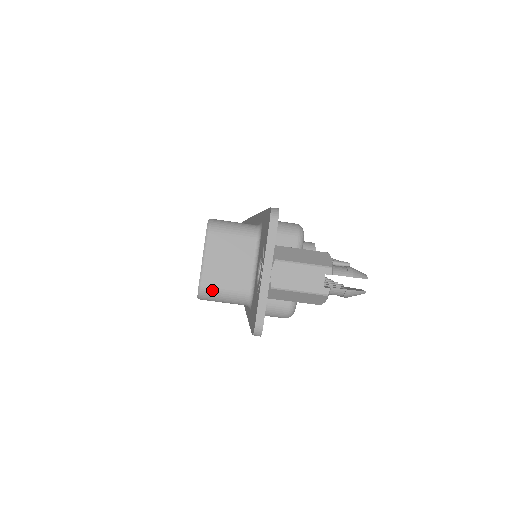
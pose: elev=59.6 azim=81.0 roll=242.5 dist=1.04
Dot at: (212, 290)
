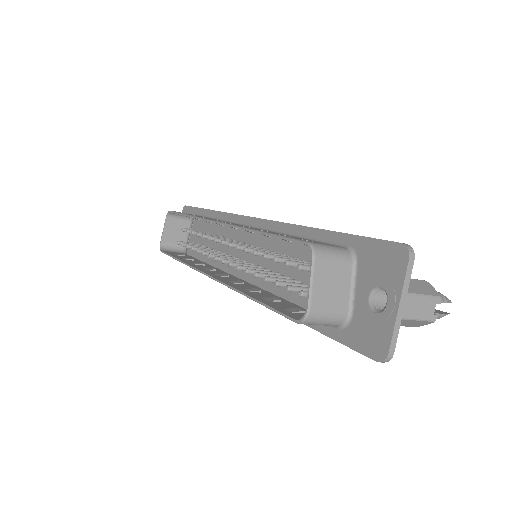
Dot at: (318, 316)
